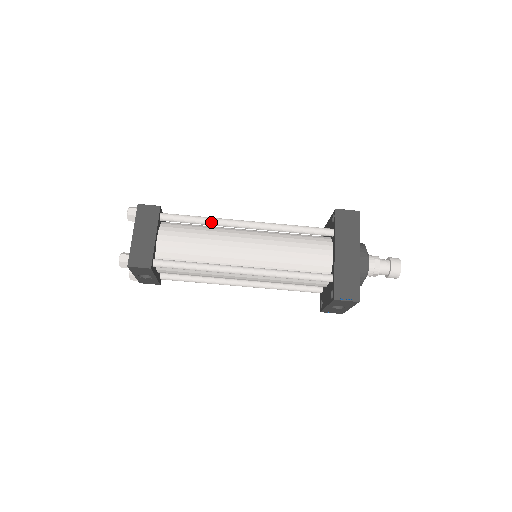
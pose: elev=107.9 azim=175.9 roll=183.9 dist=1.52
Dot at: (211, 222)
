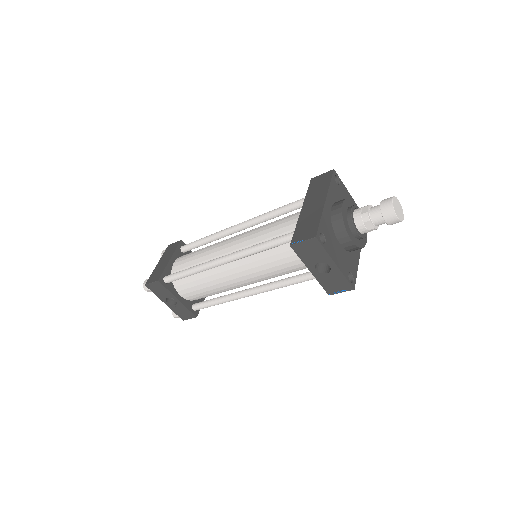
Dot at: (212, 236)
